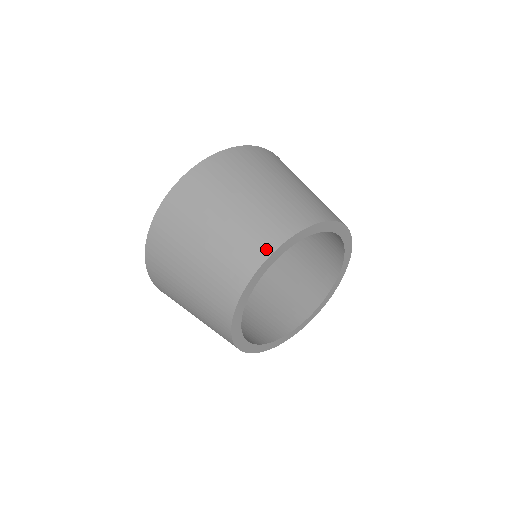
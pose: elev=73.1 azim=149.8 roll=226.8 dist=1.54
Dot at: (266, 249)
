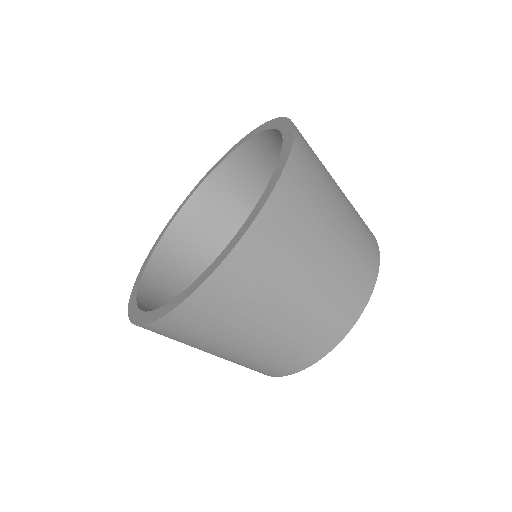
Dot at: (333, 340)
